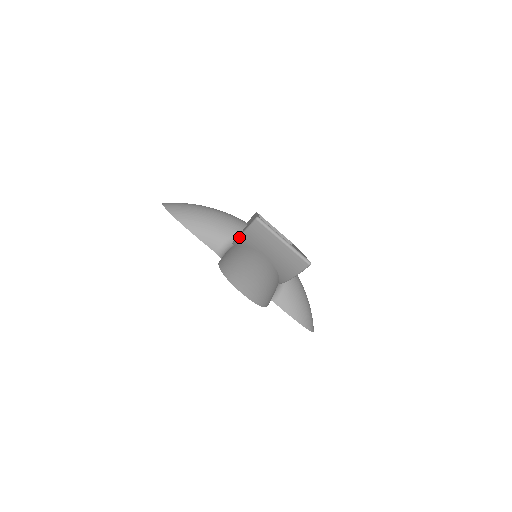
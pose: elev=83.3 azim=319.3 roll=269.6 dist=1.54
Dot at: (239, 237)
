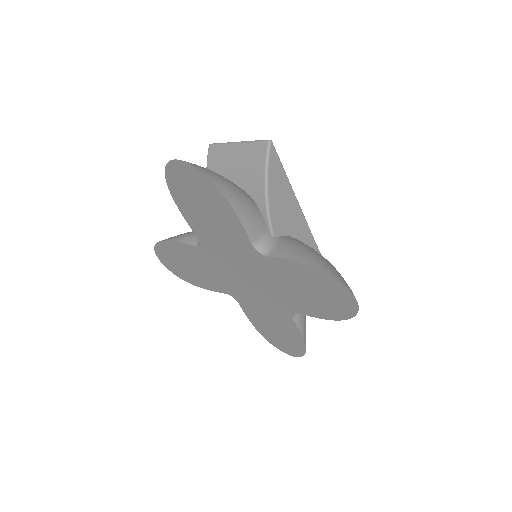
Dot at: occluded
